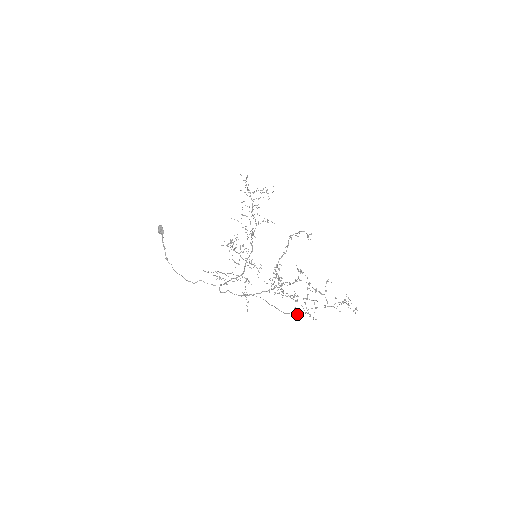
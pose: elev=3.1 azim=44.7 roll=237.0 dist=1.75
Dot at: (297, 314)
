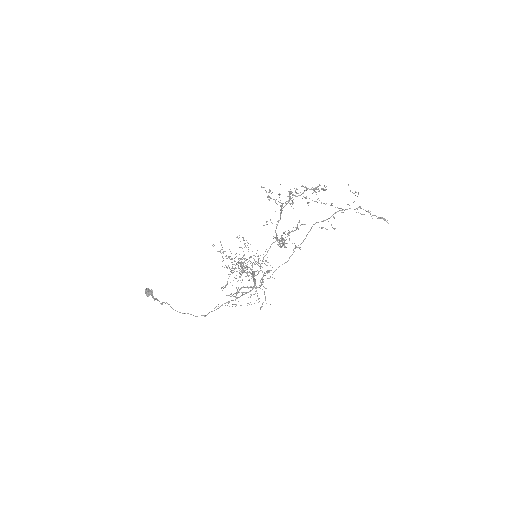
Dot at: (315, 223)
